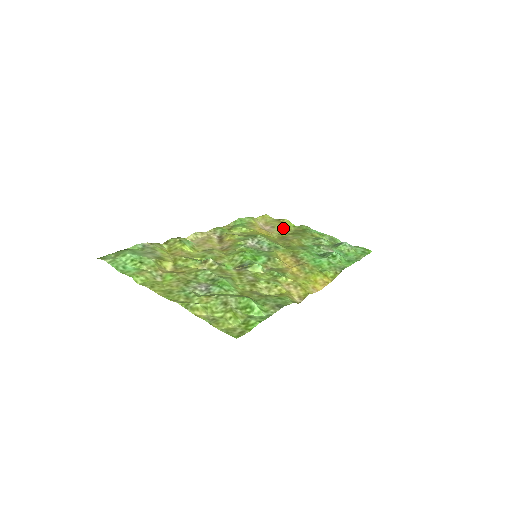
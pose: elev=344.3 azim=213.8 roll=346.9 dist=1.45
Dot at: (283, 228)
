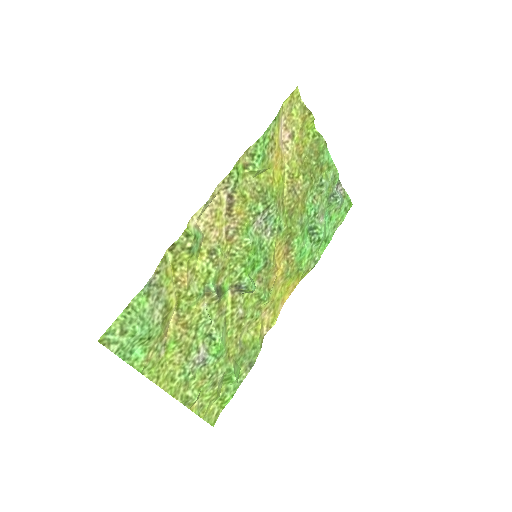
Dot at: (301, 141)
